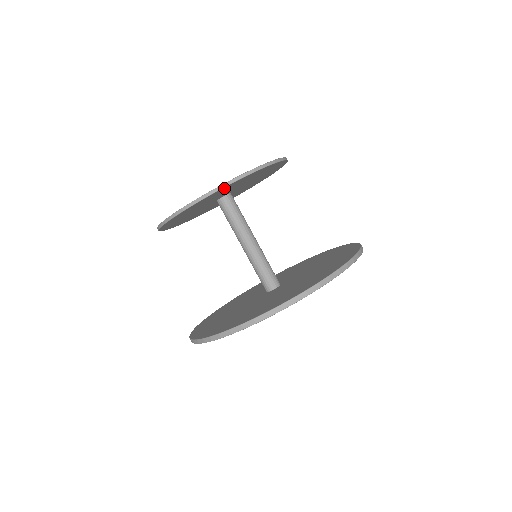
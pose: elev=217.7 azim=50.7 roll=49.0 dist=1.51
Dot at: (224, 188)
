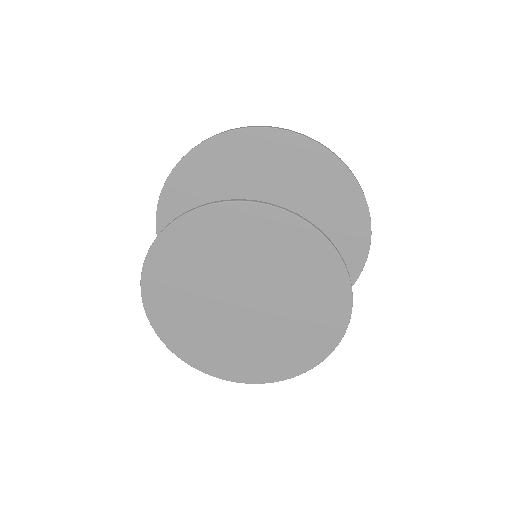
Dot at: (296, 366)
